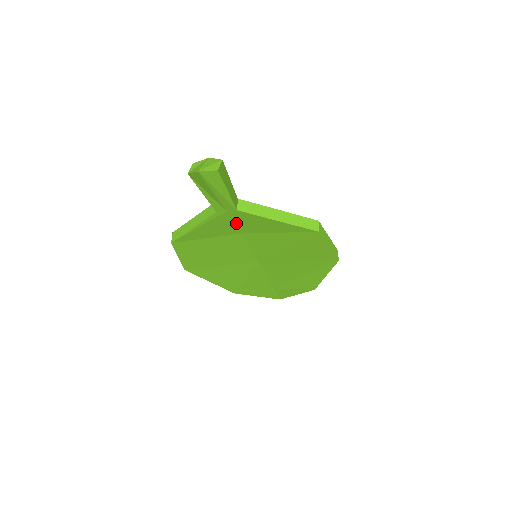
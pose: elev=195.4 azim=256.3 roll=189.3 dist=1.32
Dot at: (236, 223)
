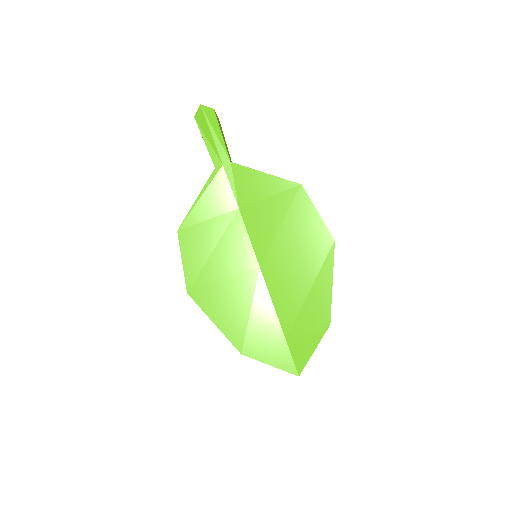
Dot at: (232, 188)
